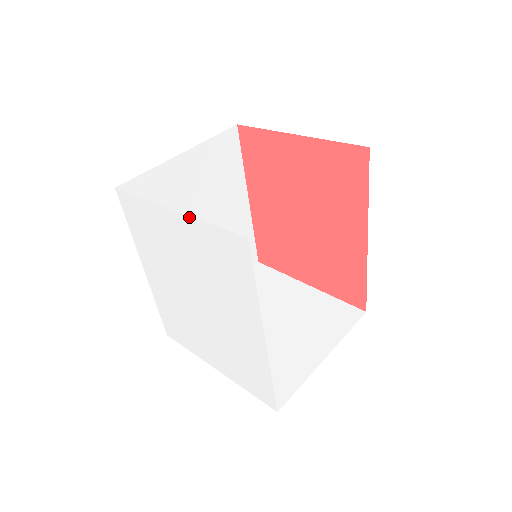
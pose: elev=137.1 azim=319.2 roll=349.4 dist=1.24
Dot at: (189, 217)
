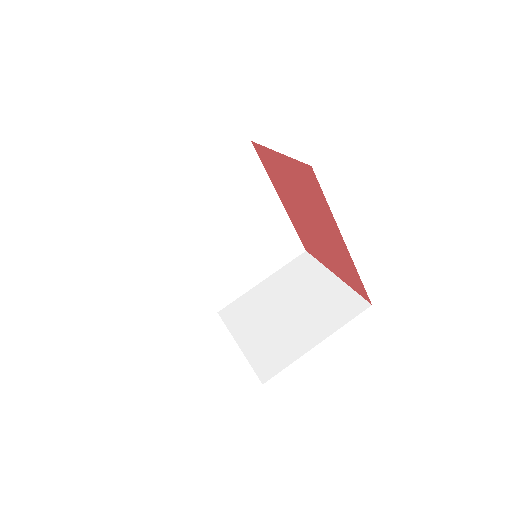
Dot at: occluded
